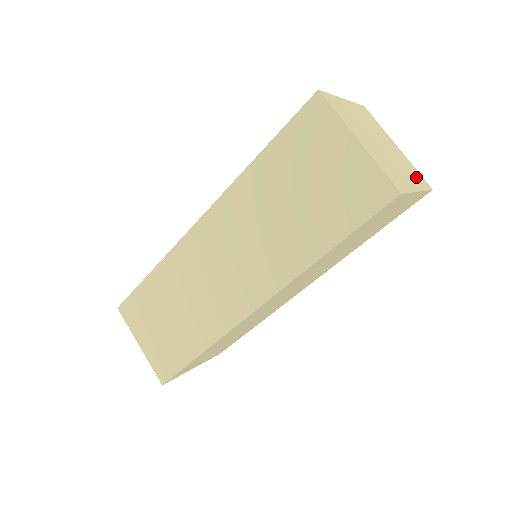
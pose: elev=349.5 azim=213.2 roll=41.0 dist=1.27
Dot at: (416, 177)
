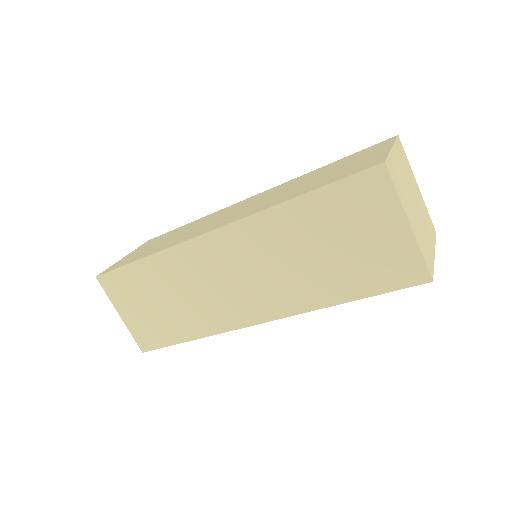
Dot at: (430, 228)
